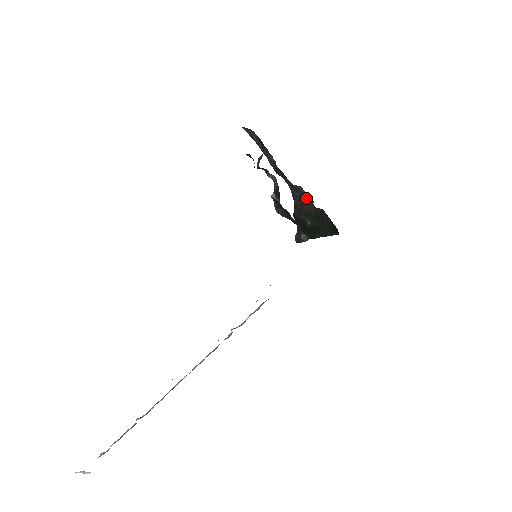
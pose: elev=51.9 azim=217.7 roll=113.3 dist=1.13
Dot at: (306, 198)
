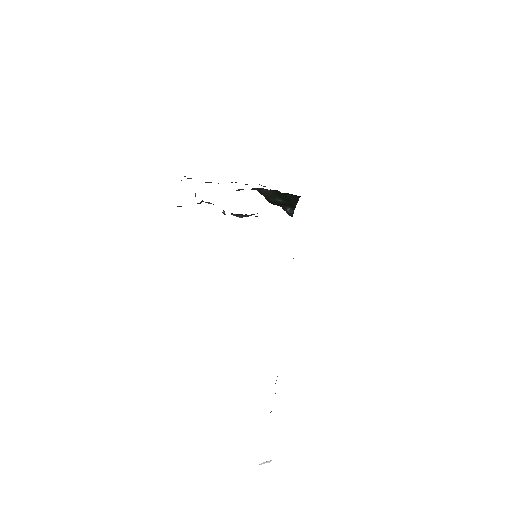
Dot at: (257, 189)
